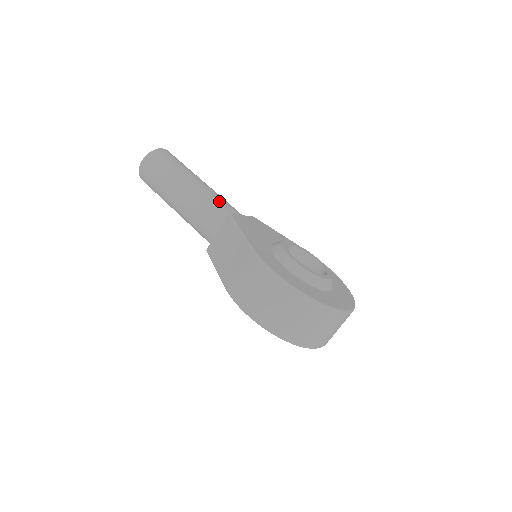
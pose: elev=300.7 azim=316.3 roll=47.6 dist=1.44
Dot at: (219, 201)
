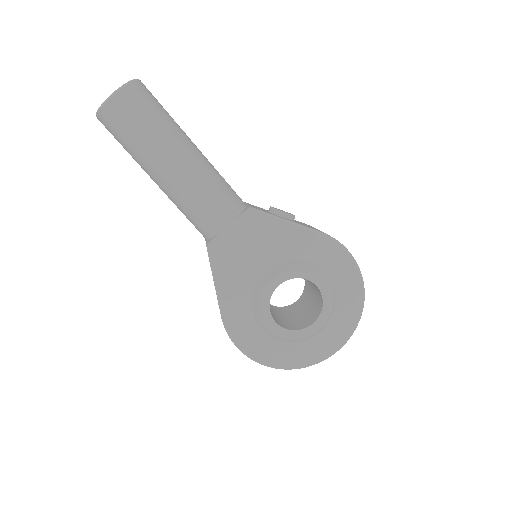
Dot at: (198, 208)
